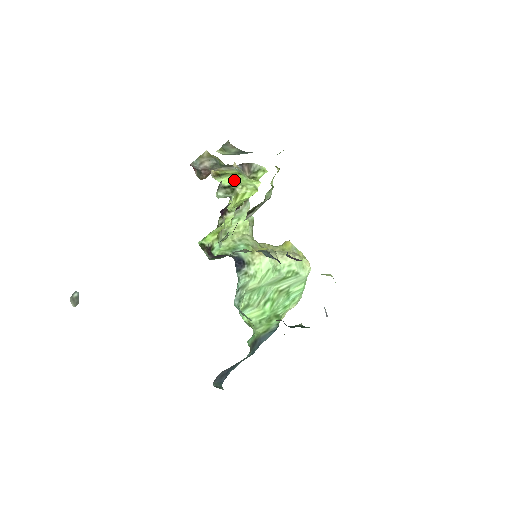
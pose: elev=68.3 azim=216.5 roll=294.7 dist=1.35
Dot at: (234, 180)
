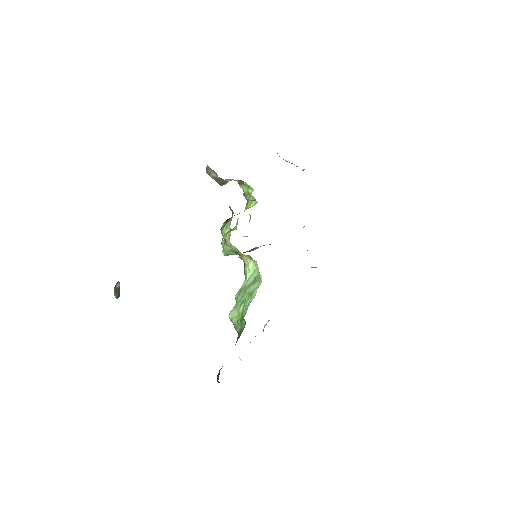
Dot at: (246, 190)
